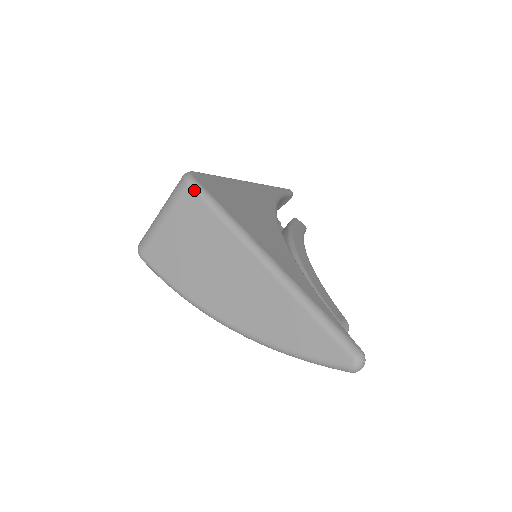
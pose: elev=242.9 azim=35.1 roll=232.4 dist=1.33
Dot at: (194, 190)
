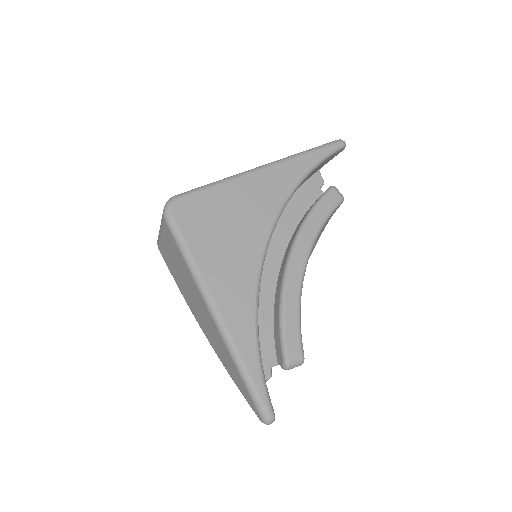
Dot at: (168, 227)
